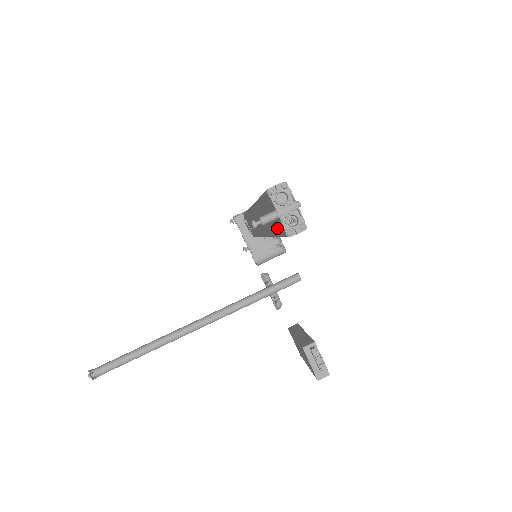
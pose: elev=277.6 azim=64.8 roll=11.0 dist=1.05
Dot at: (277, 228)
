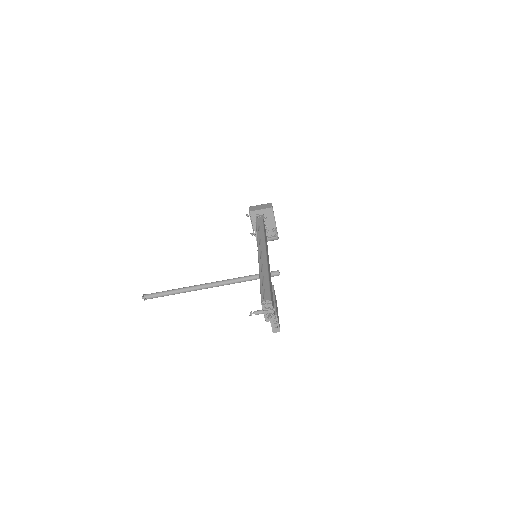
Dot at: occluded
